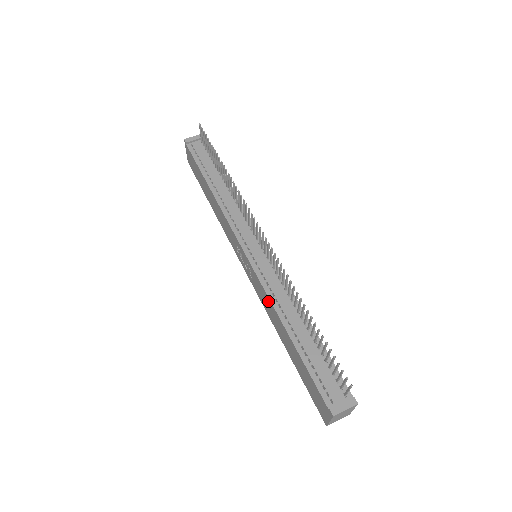
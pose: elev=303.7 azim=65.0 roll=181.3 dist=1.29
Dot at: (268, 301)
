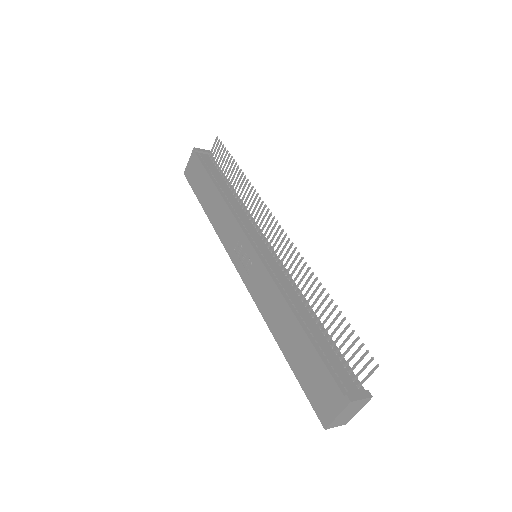
Dot at: (273, 291)
